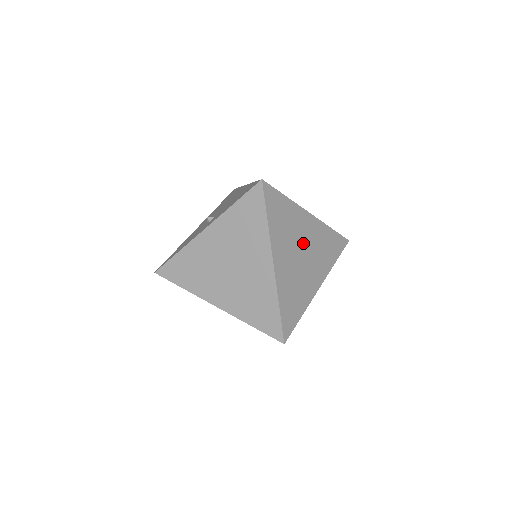
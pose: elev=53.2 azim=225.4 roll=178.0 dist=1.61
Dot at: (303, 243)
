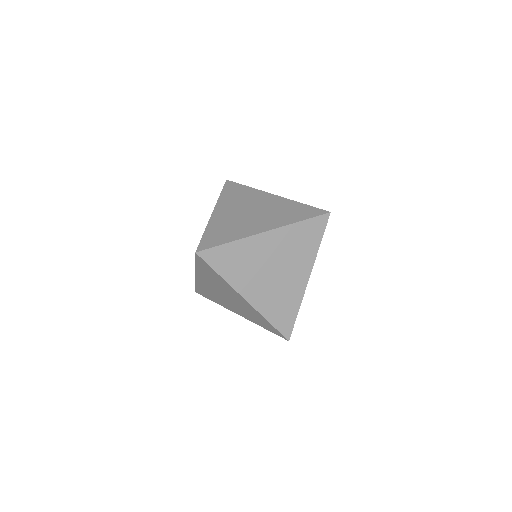
Dot at: (270, 261)
